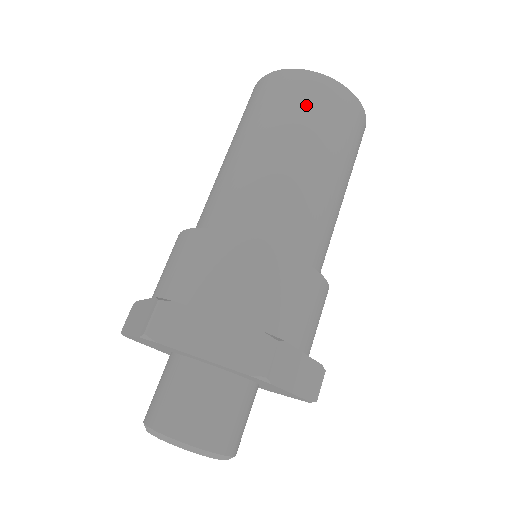
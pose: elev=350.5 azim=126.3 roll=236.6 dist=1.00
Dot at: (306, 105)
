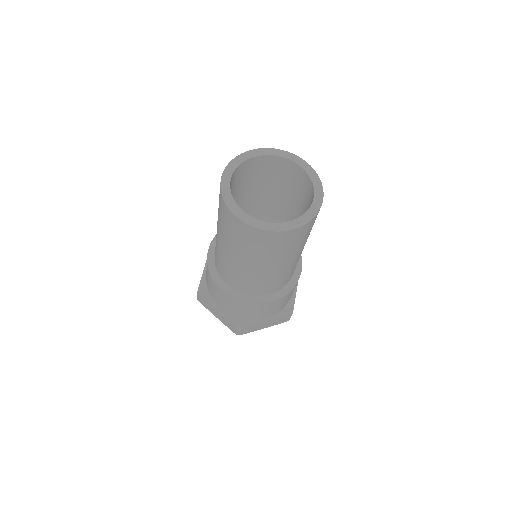
Dot at: (238, 238)
